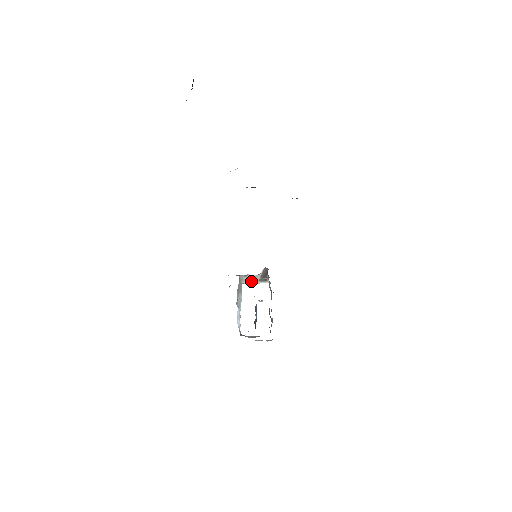
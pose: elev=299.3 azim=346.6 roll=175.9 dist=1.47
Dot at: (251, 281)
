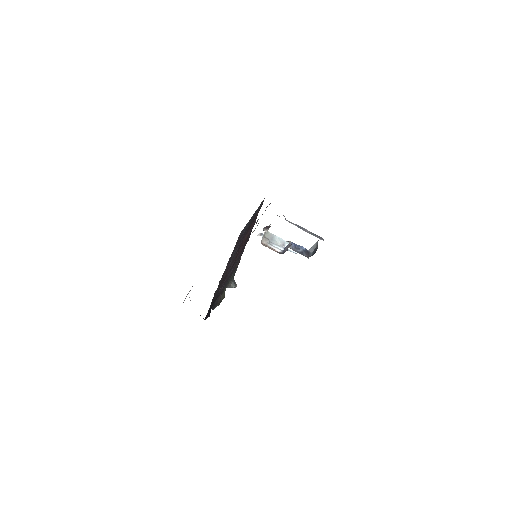
Dot at: occluded
